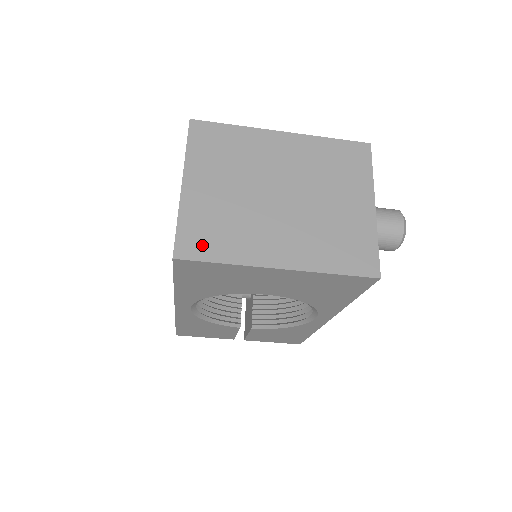
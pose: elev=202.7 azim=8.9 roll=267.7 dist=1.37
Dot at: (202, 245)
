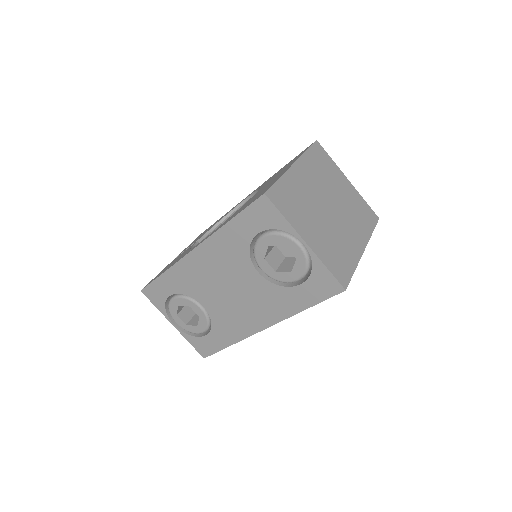
Dot at: (343, 270)
